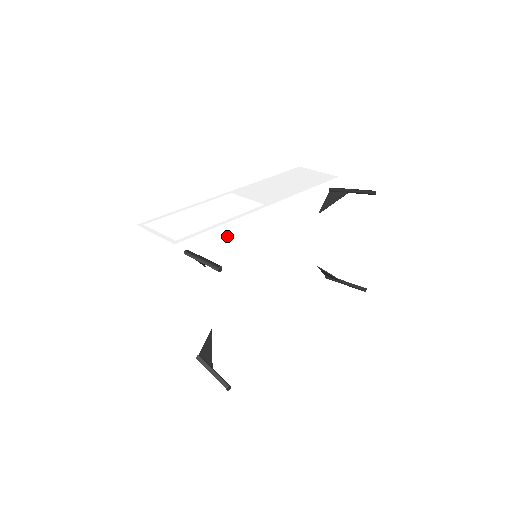
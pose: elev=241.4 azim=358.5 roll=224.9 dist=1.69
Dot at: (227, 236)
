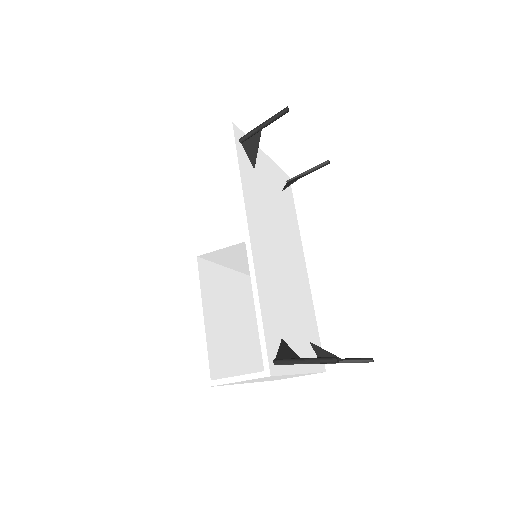
Dot at: (266, 305)
